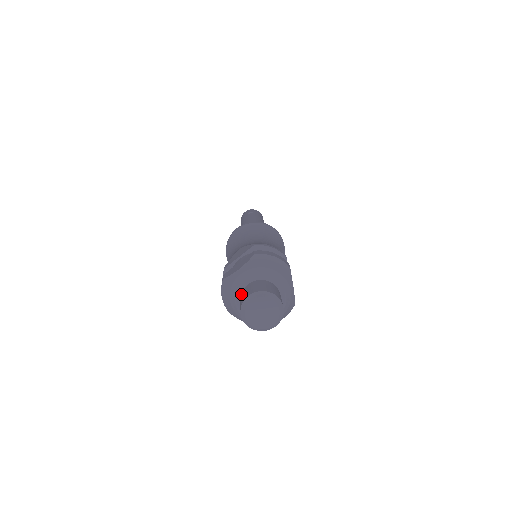
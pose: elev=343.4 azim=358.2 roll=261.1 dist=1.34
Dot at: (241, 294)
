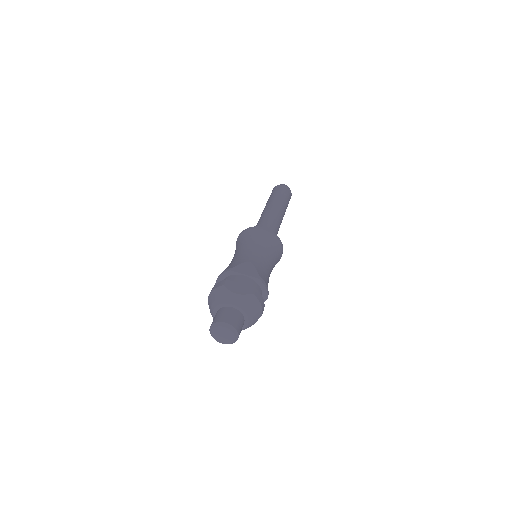
Dot at: (224, 308)
